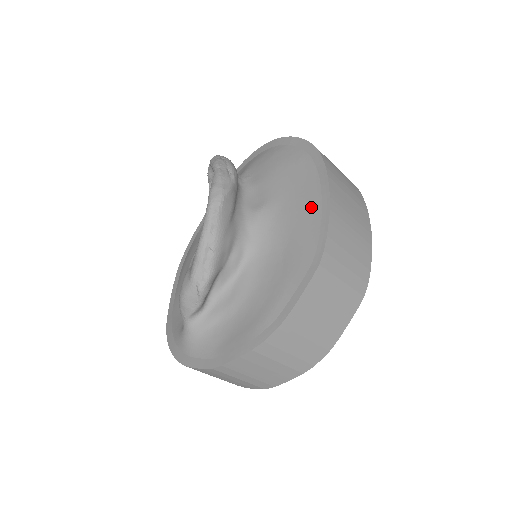
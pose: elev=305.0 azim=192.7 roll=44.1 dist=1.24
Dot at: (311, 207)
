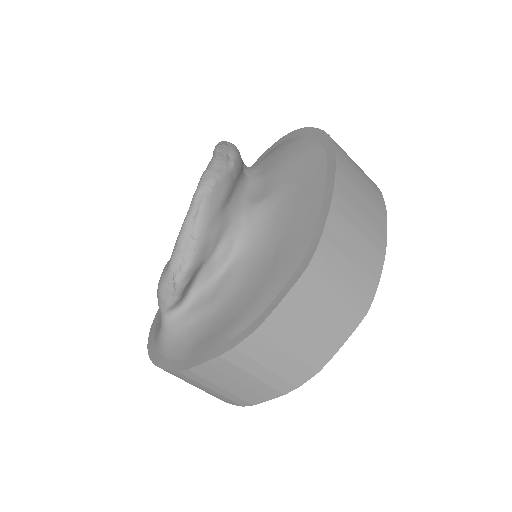
Dot at: (312, 202)
